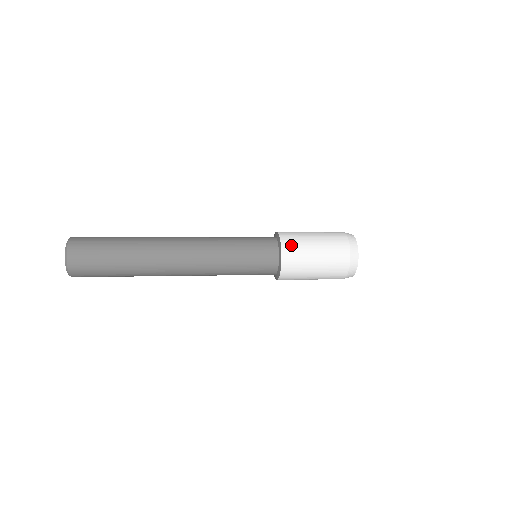
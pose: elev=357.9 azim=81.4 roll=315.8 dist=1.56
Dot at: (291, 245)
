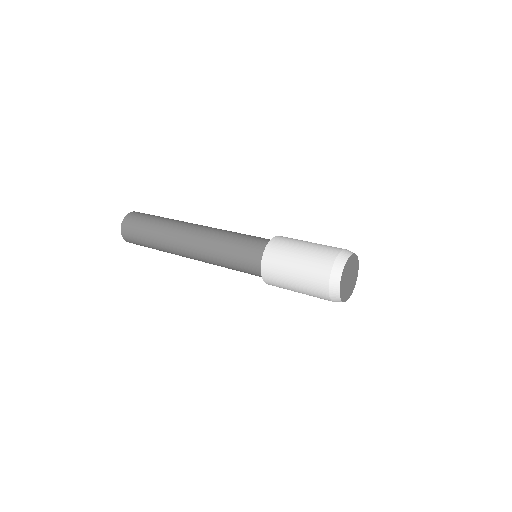
Dot at: (270, 266)
